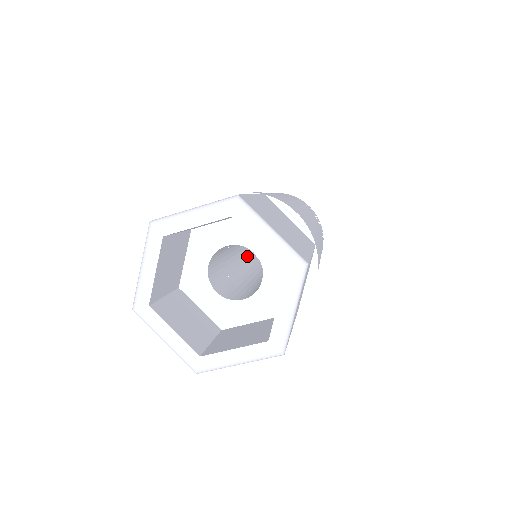
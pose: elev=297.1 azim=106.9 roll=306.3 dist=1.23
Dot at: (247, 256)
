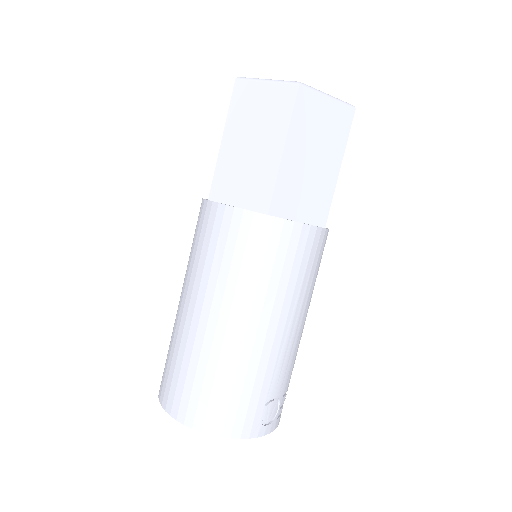
Dot at: occluded
